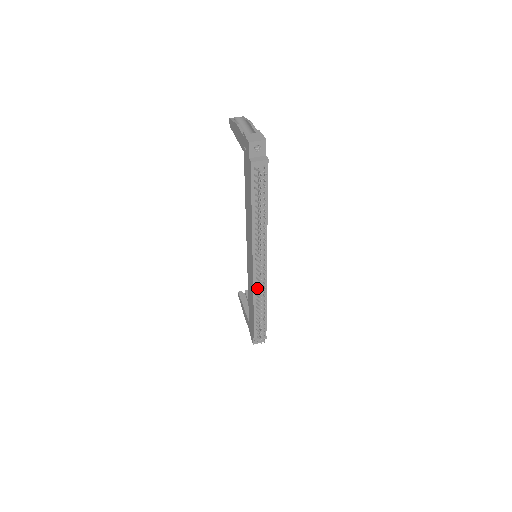
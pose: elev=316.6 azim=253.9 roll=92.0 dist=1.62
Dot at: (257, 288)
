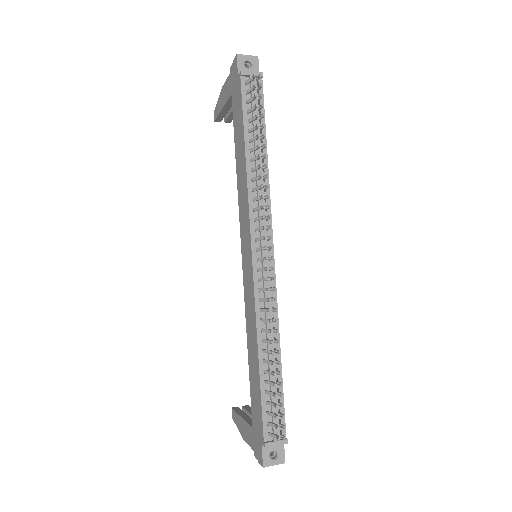
Dot at: (261, 306)
